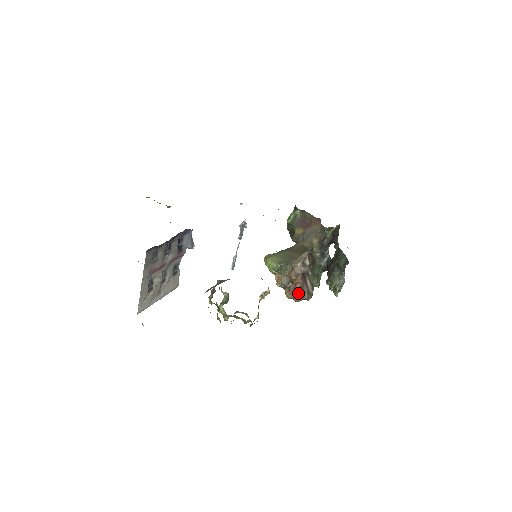
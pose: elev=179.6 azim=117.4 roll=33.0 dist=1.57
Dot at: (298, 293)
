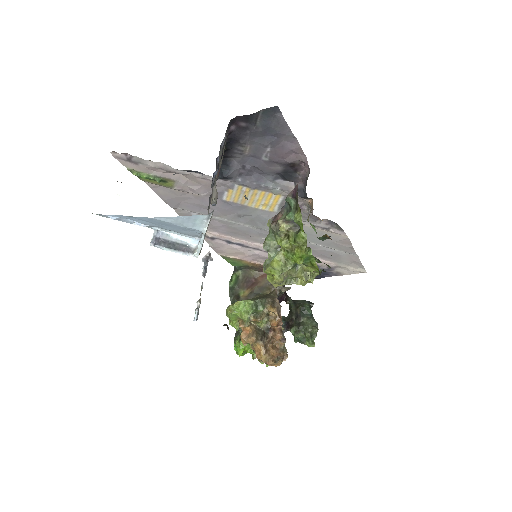
Dot at: (276, 346)
